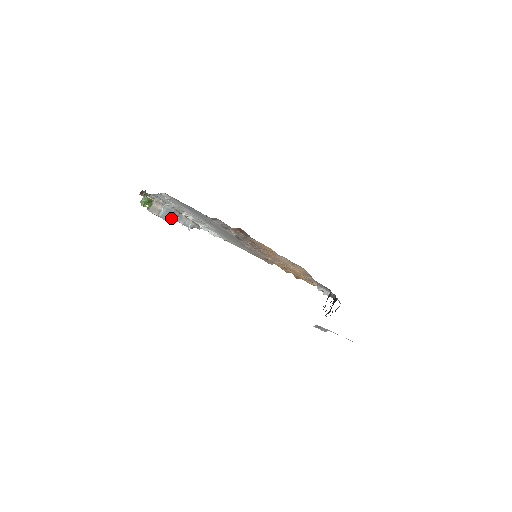
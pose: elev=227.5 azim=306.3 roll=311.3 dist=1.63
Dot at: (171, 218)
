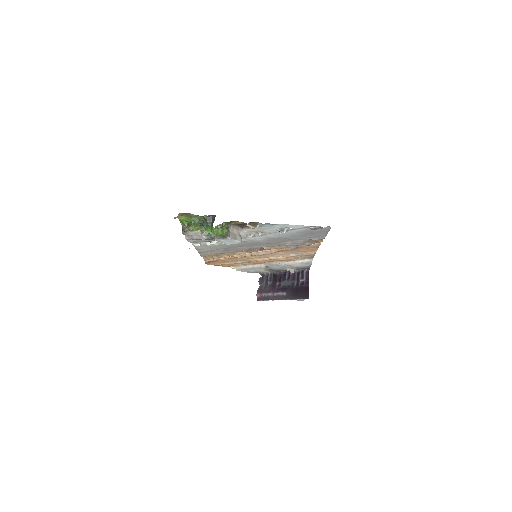
Dot at: (213, 238)
